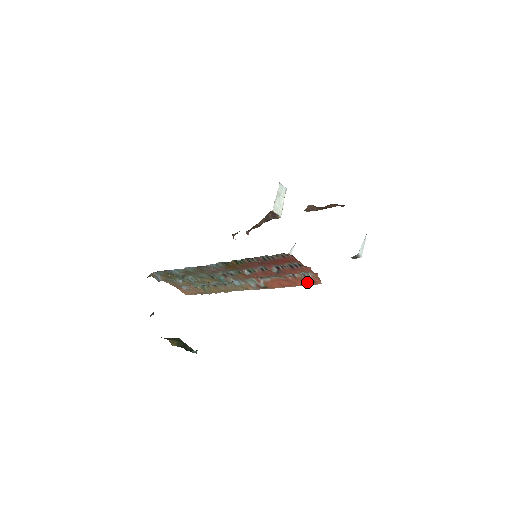
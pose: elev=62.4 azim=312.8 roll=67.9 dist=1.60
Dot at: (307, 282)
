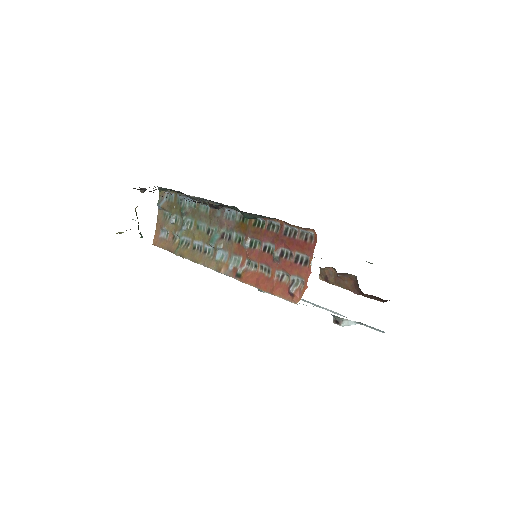
Dot at: (286, 293)
